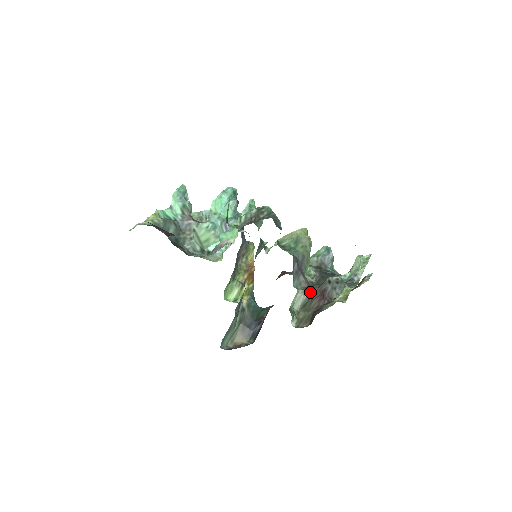
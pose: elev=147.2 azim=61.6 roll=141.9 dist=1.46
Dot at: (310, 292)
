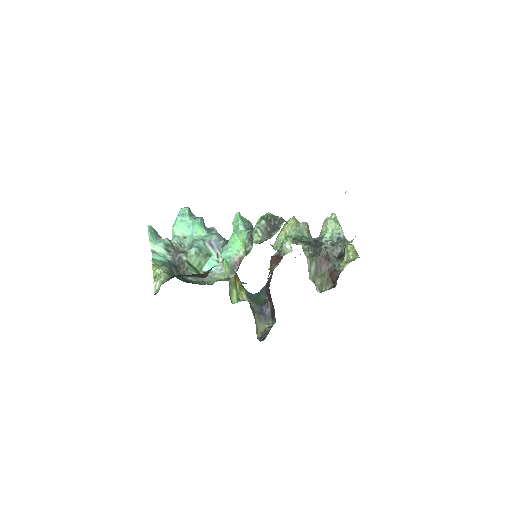
Dot at: (315, 262)
